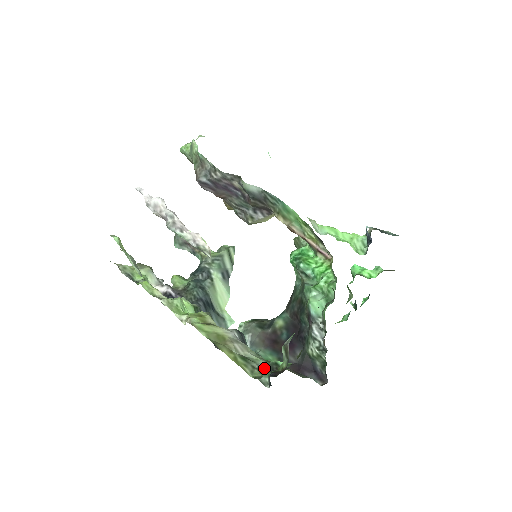
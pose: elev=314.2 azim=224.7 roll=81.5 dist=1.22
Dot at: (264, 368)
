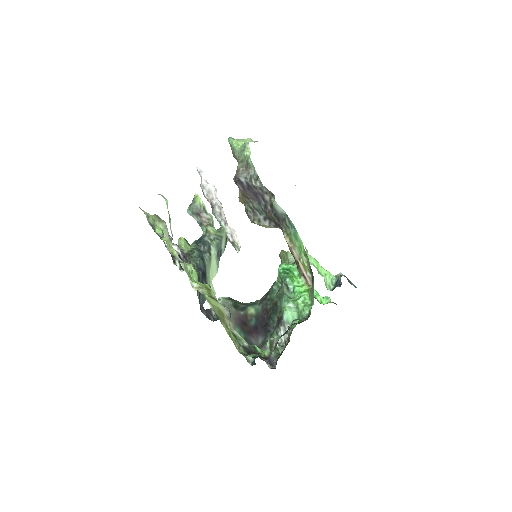
Dot at: (246, 347)
